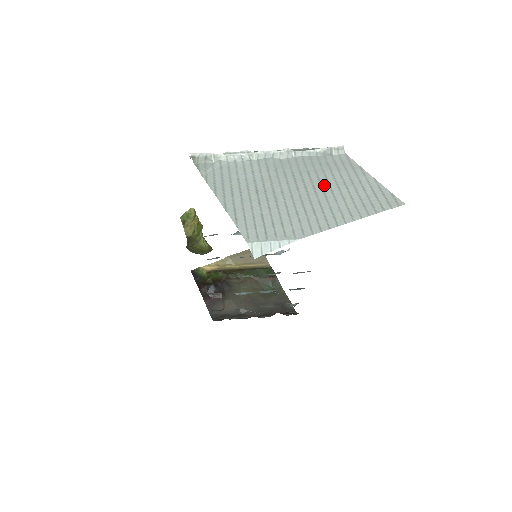
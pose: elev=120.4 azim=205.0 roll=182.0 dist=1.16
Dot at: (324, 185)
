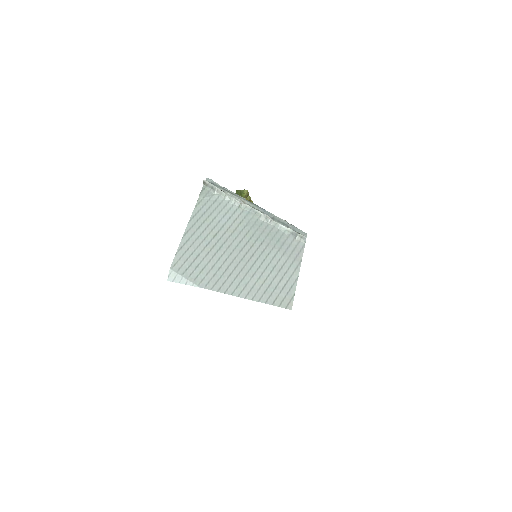
Dot at: (260, 259)
